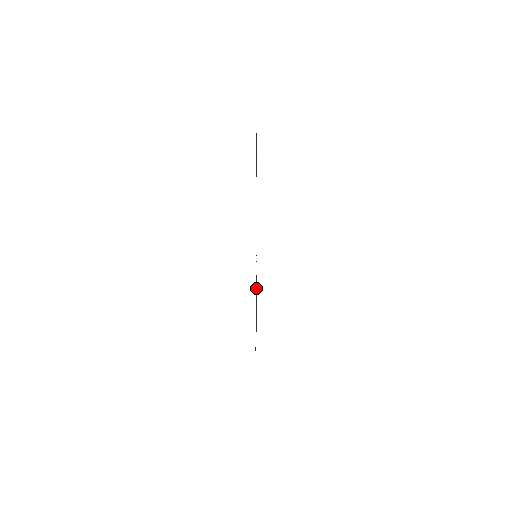
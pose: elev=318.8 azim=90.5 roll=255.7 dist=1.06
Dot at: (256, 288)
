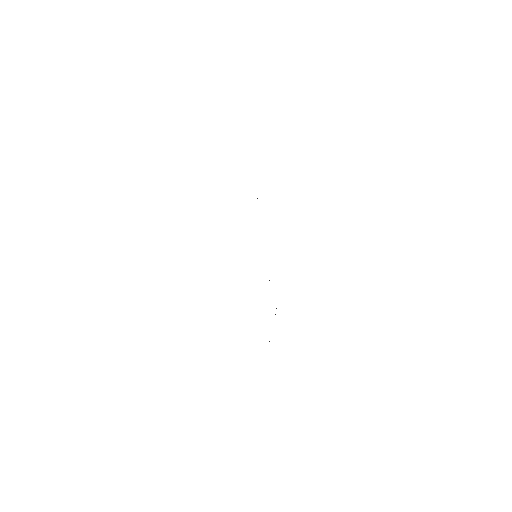
Dot at: occluded
